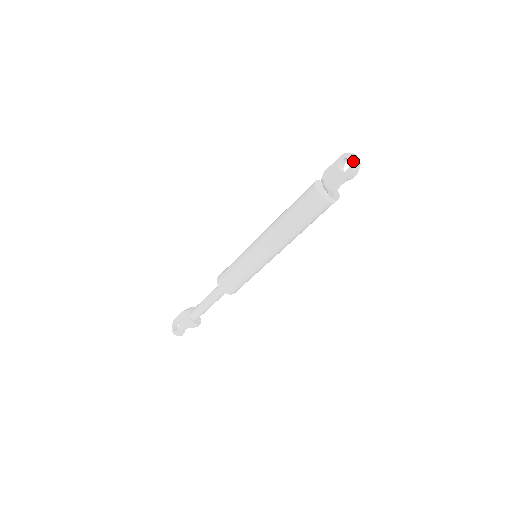
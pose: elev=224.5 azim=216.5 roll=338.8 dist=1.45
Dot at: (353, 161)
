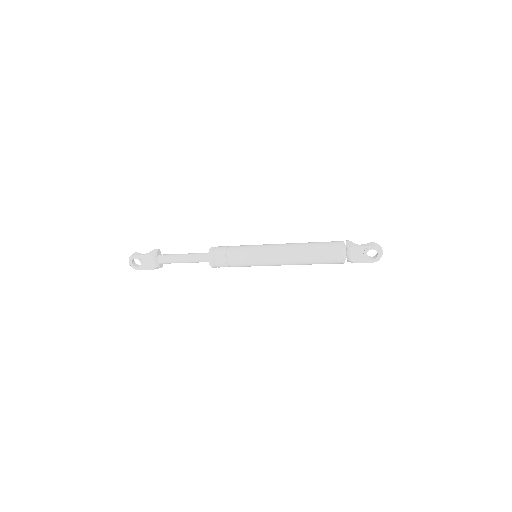
Dot at: (380, 257)
